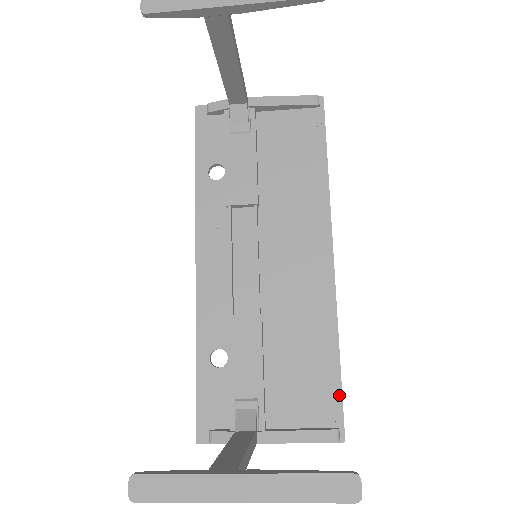
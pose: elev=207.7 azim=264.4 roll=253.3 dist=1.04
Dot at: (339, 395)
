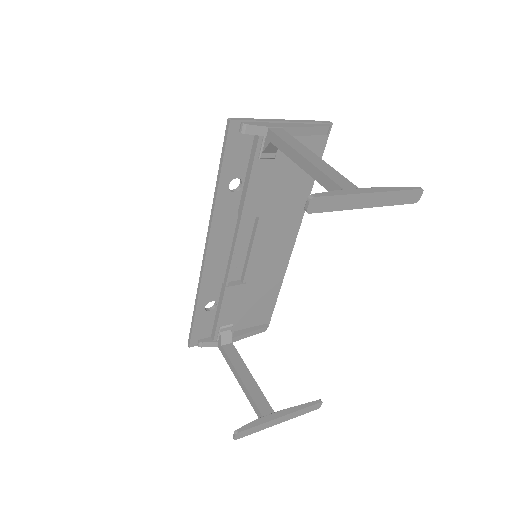
Dot at: (272, 310)
